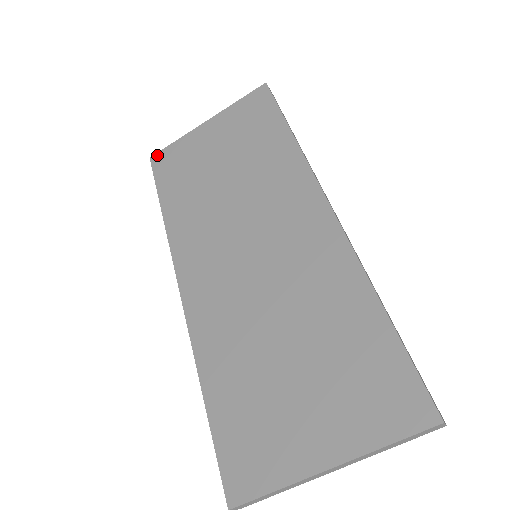
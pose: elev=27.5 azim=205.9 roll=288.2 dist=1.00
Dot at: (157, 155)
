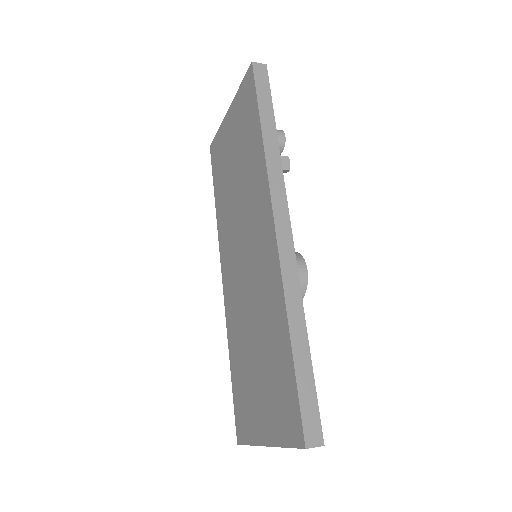
Dot at: (212, 144)
